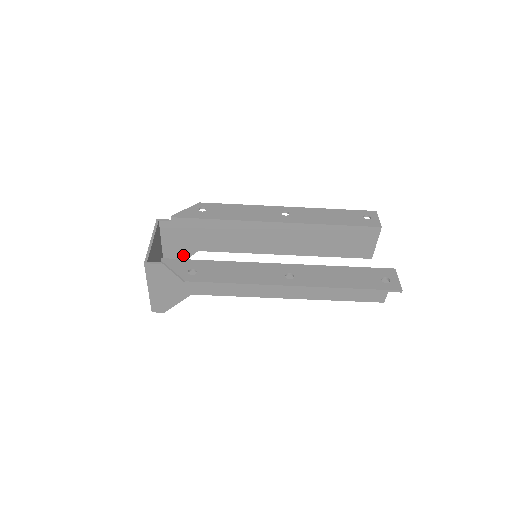
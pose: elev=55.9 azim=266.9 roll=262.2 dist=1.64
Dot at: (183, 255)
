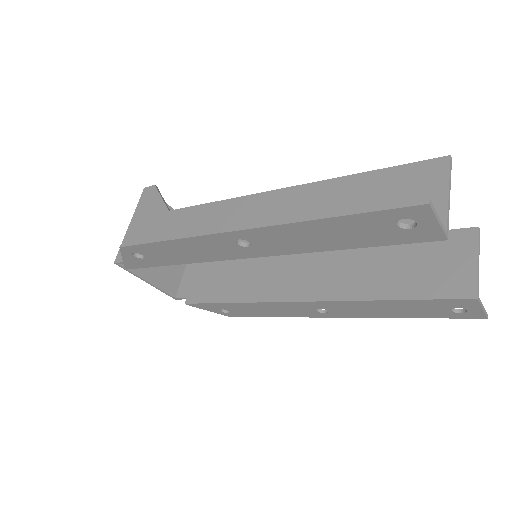
Dot at: (158, 207)
